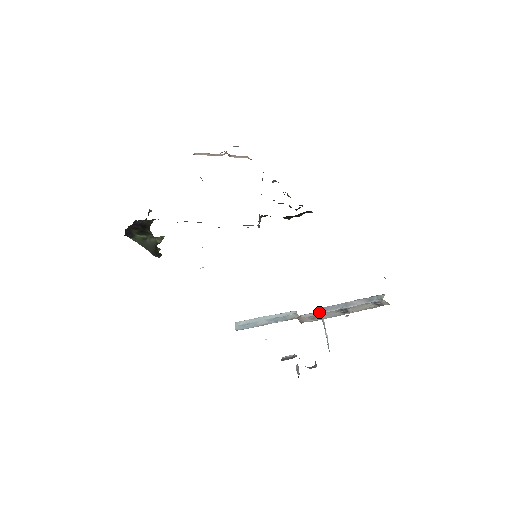
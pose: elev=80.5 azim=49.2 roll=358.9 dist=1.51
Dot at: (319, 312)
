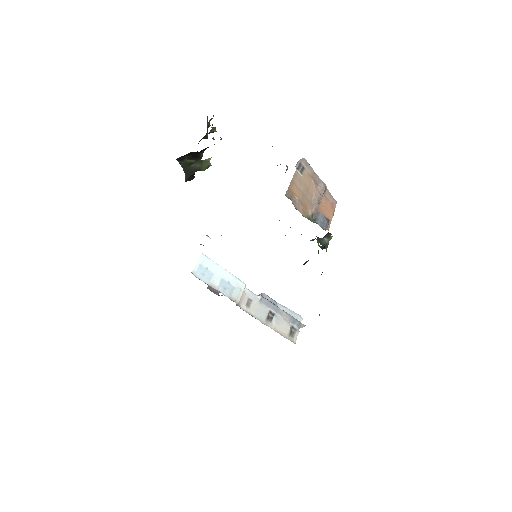
Dot at: (258, 300)
